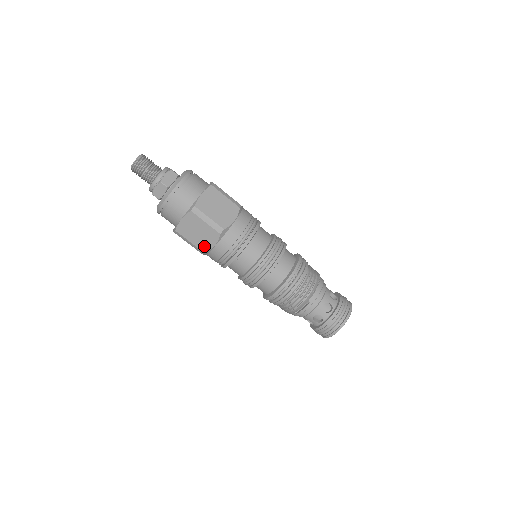
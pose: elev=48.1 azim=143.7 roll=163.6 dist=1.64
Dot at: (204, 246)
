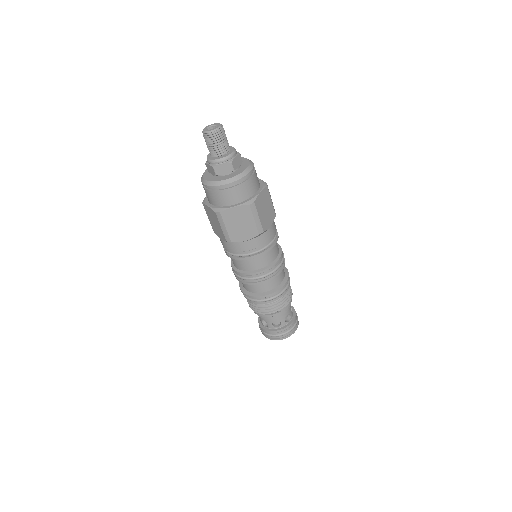
Dot at: (236, 237)
